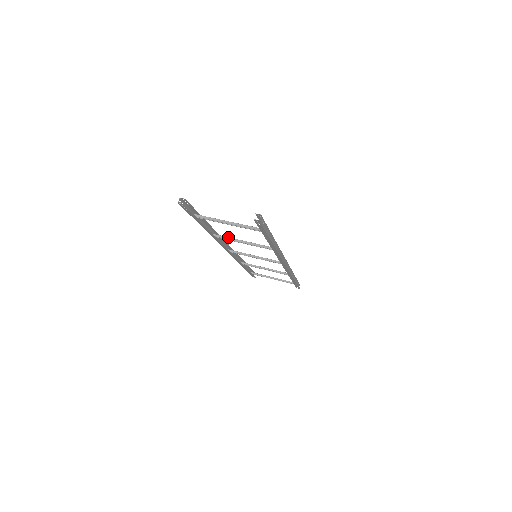
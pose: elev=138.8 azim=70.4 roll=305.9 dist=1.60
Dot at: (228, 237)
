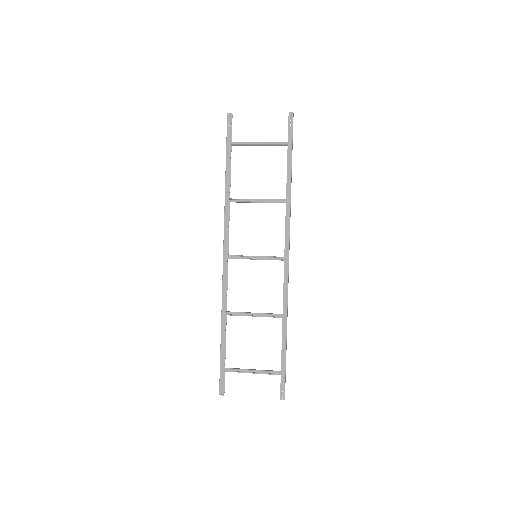
Dot at: (242, 199)
